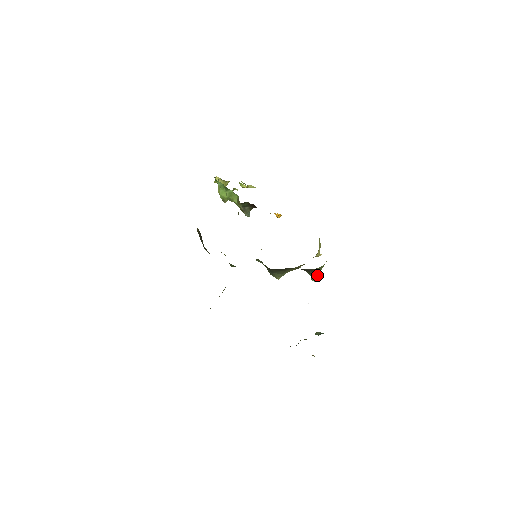
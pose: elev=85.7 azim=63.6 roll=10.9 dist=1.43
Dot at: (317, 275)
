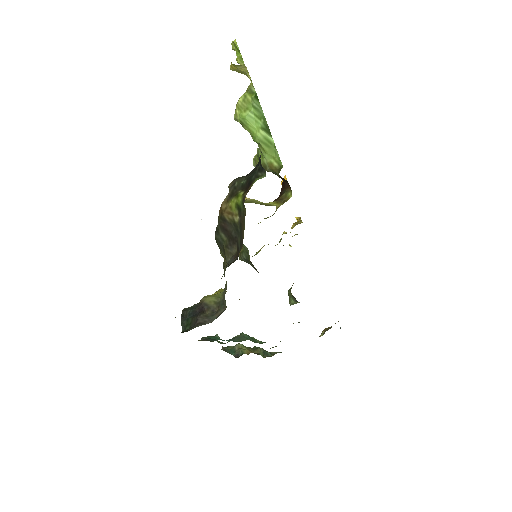
Dot at: (298, 302)
